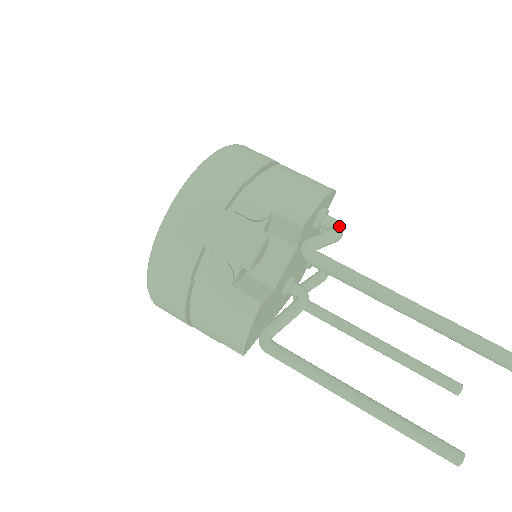
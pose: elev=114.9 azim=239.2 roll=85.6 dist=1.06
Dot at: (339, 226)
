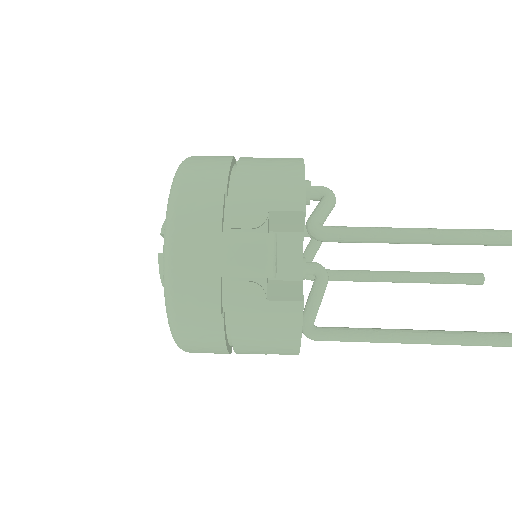
Dot at: (329, 191)
